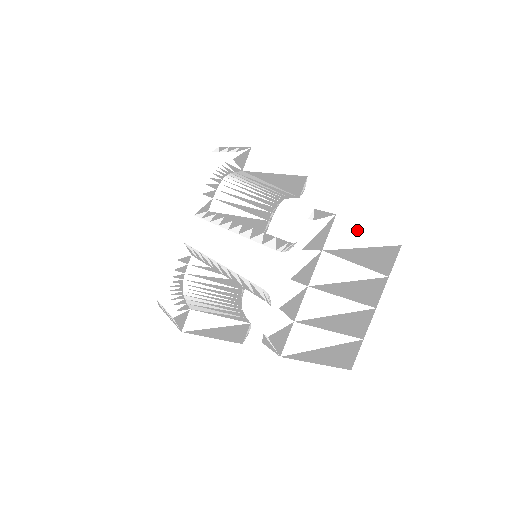
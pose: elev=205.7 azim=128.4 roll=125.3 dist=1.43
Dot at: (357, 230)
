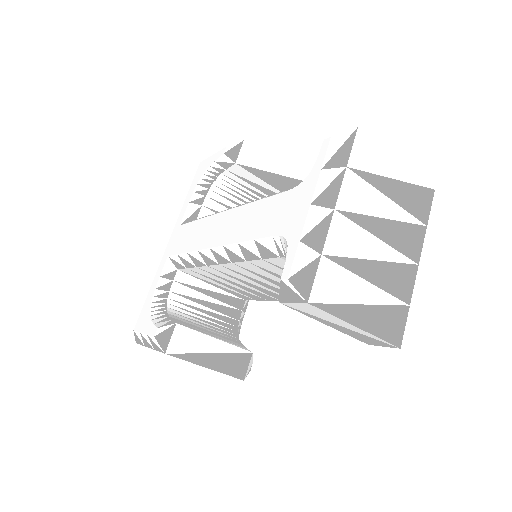
Dot at: (383, 154)
